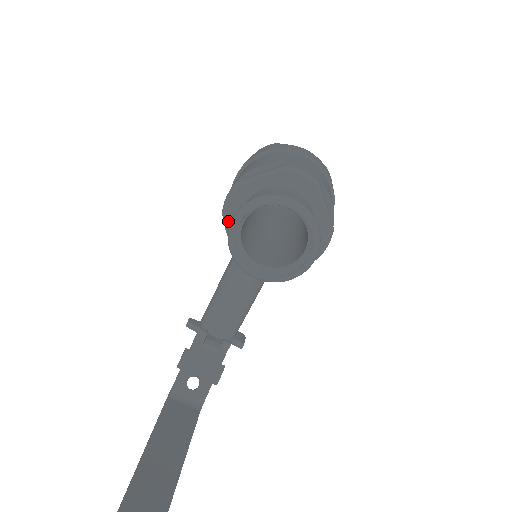
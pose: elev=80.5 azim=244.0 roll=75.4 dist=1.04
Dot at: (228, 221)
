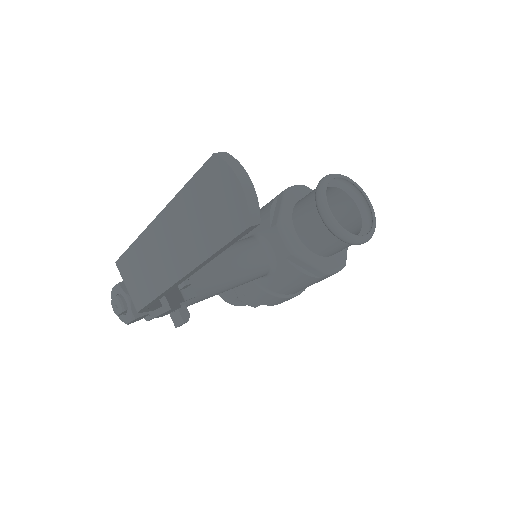
Dot at: (289, 196)
